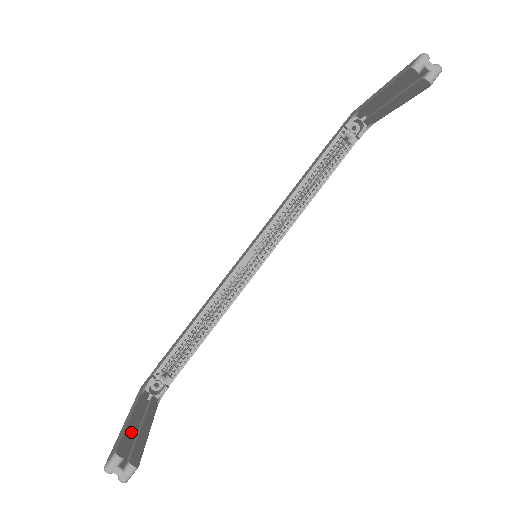
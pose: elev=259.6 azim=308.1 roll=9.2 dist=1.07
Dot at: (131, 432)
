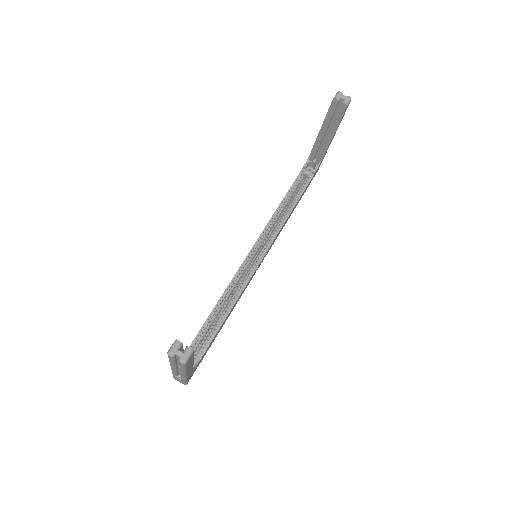
Dot at: occluded
